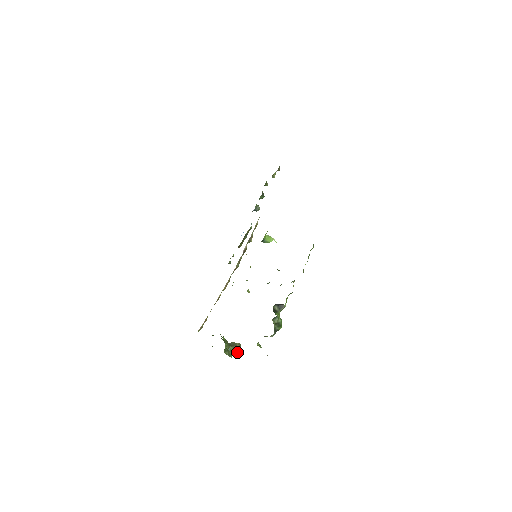
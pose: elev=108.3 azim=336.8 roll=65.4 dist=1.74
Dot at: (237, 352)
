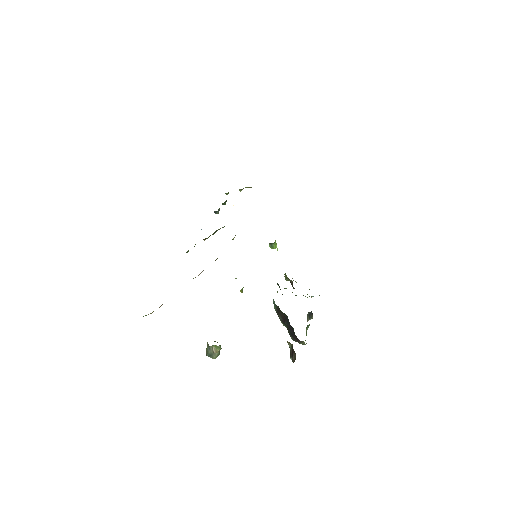
Dot at: (214, 356)
